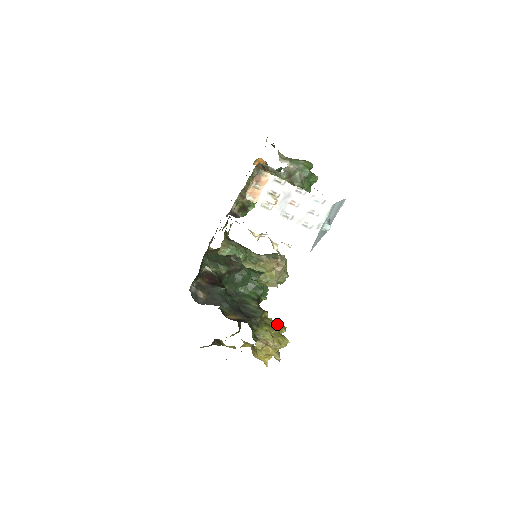
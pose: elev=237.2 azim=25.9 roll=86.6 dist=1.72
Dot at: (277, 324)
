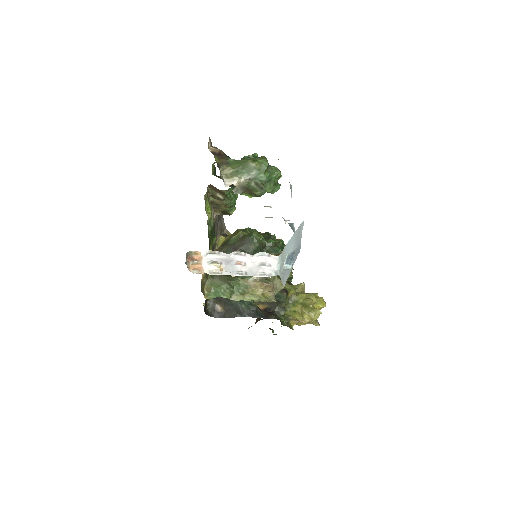
Dot at: (305, 299)
